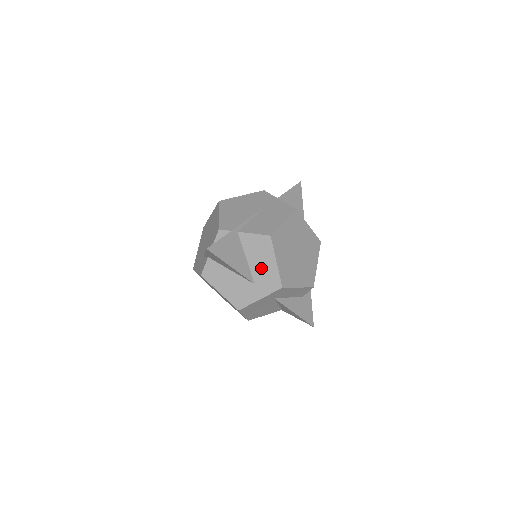
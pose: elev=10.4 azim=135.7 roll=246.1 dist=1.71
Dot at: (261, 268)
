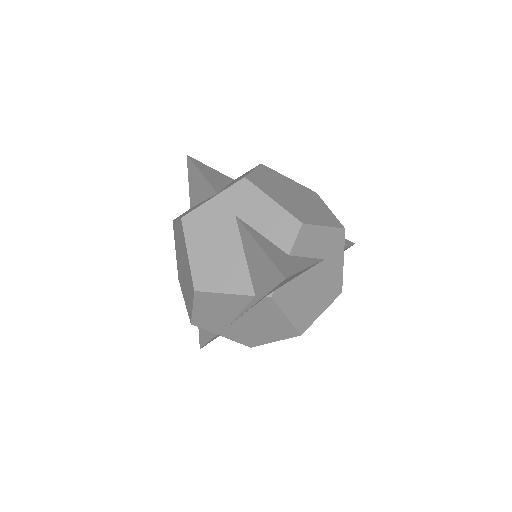
Dot at: occluded
